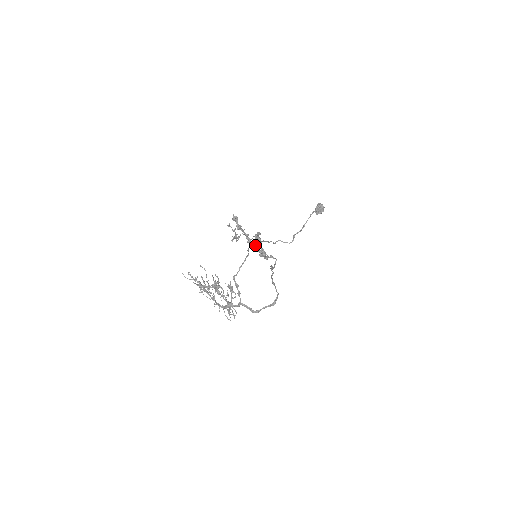
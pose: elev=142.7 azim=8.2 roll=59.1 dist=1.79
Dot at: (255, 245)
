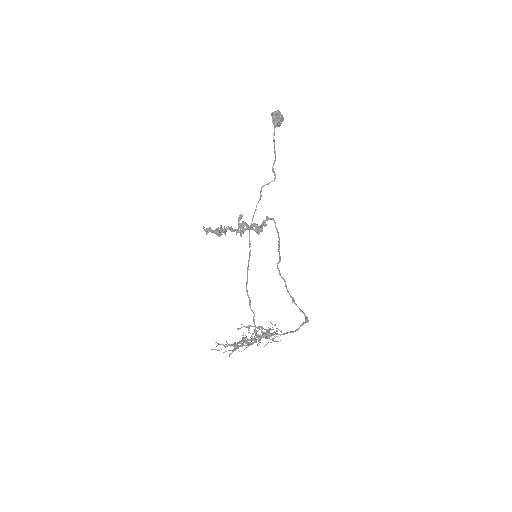
Dot at: (248, 261)
